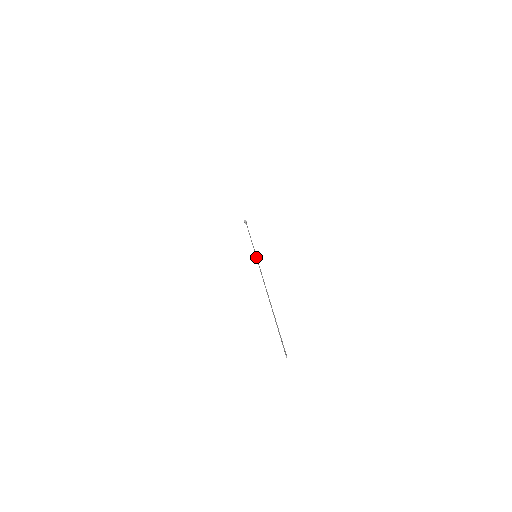
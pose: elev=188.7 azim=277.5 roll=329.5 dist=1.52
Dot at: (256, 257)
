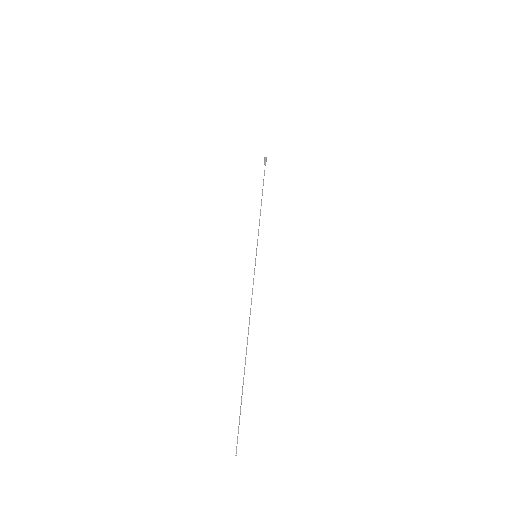
Dot at: (255, 260)
